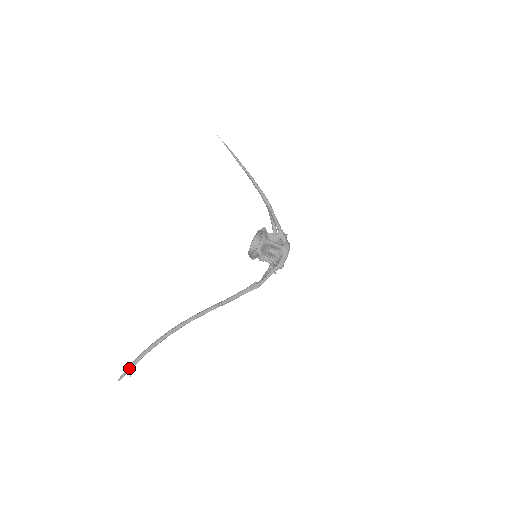
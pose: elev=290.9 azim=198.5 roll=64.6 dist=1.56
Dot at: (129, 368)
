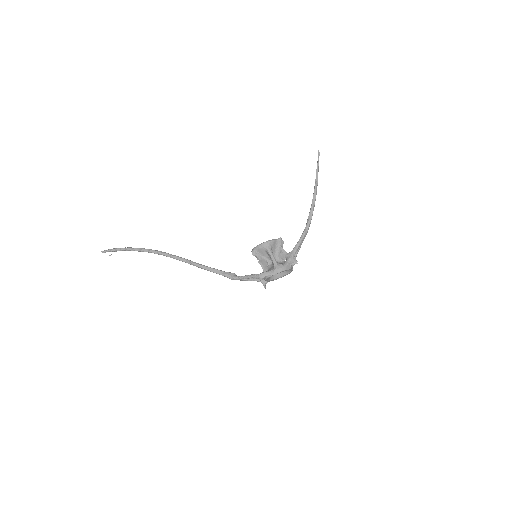
Dot at: (111, 249)
